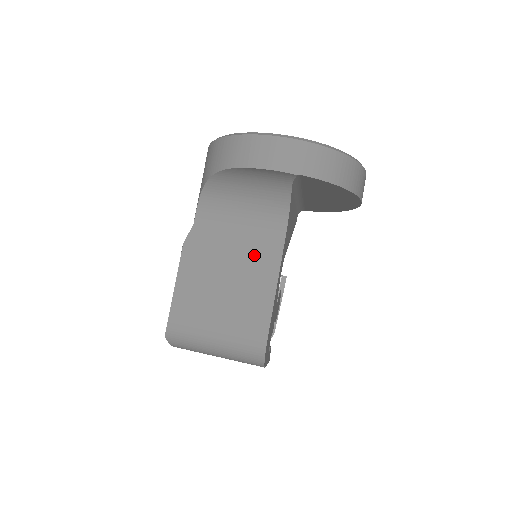
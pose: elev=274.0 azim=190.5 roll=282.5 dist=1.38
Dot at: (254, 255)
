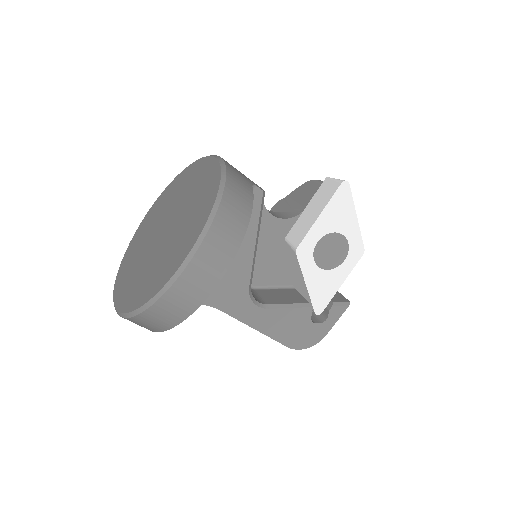
Dot at: occluded
